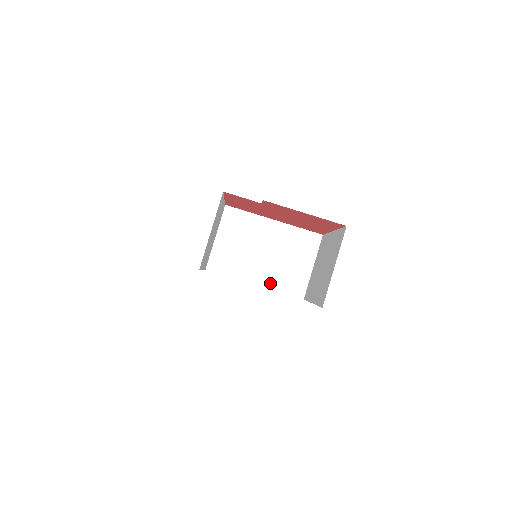
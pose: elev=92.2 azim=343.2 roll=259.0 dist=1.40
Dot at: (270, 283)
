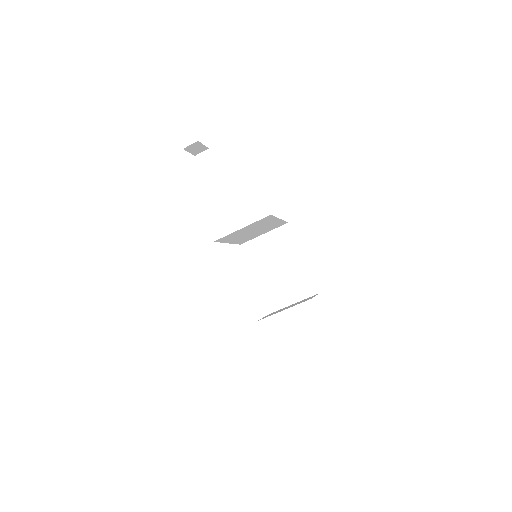
Dot at: occluded
